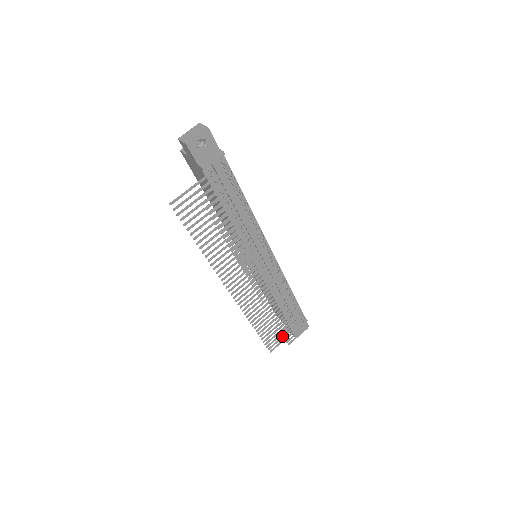
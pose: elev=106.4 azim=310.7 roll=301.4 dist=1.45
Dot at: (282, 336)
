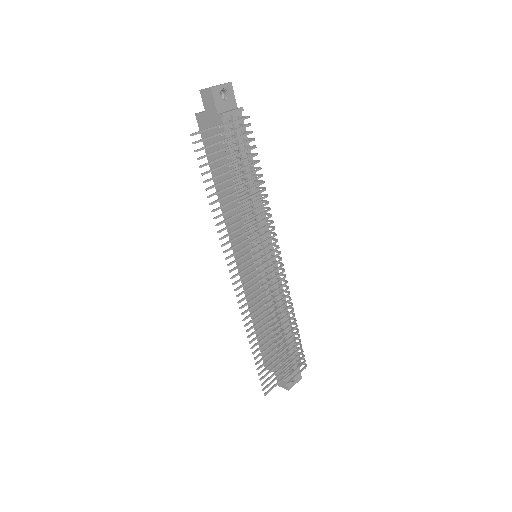
Dot at: (278, 375)
